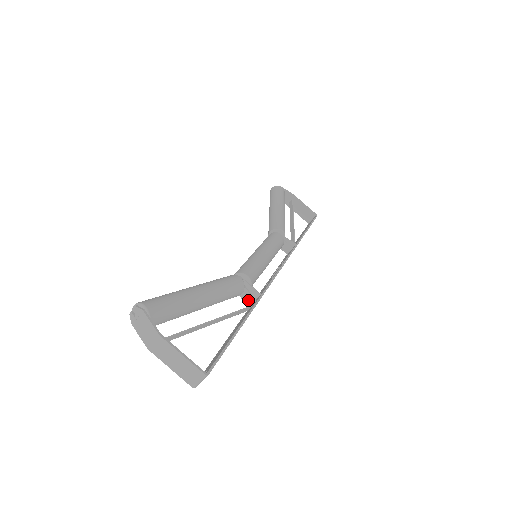
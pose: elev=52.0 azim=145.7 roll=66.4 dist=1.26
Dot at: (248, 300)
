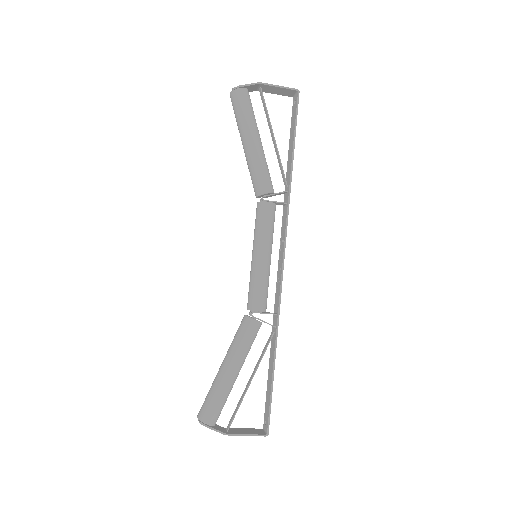
Dot at: occluded
